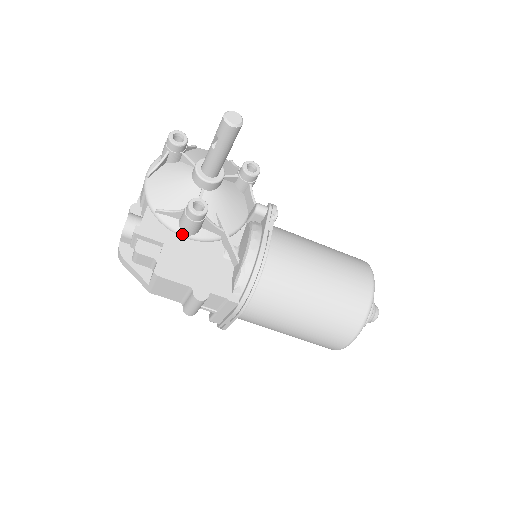
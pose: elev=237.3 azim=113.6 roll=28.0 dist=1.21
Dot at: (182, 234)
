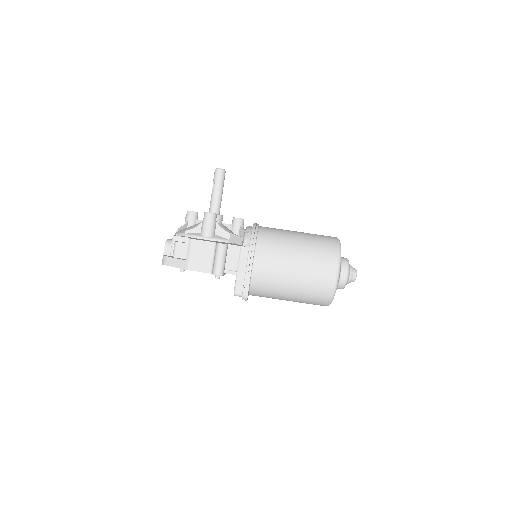
Dot at: (204, 237)
